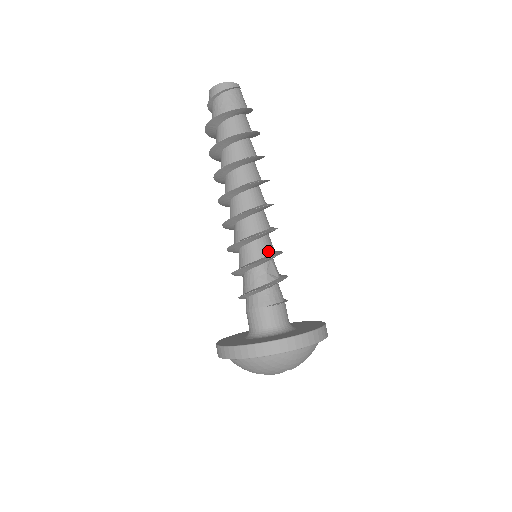
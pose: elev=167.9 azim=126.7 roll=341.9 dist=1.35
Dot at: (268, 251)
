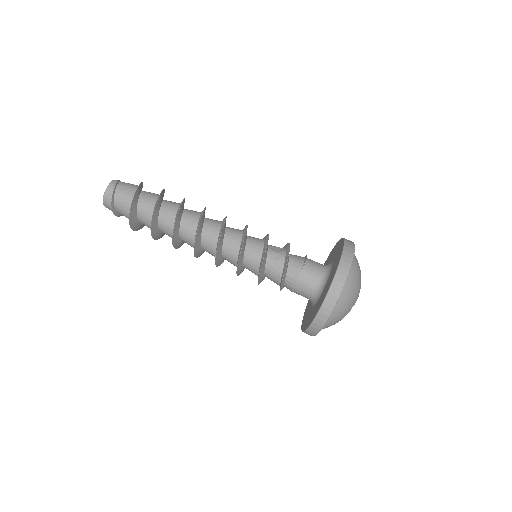
Dot at: (260, 241)
